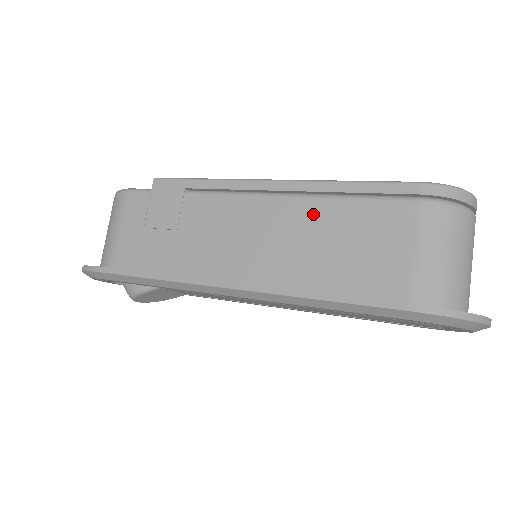
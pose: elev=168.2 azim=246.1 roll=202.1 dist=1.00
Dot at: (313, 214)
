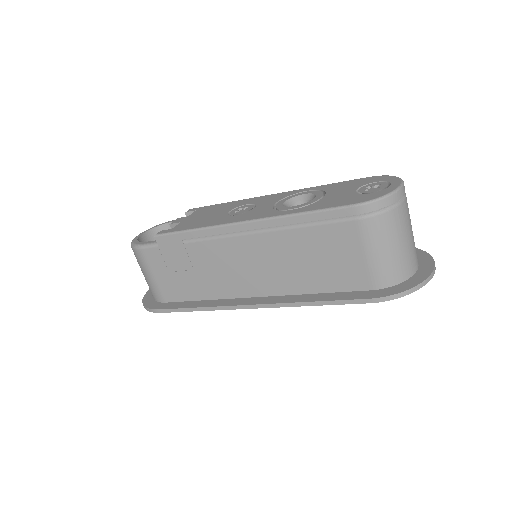
Dot at: (284, 242)
